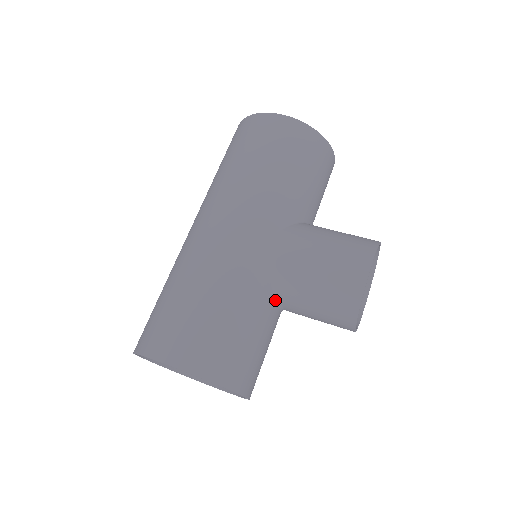
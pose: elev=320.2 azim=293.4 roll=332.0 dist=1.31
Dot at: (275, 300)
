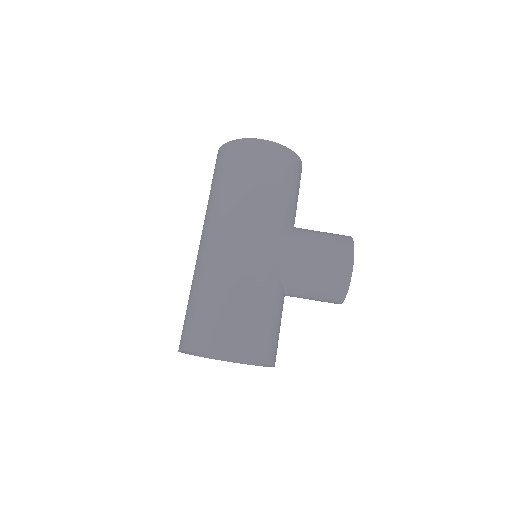
Dot at: (284, 291)
